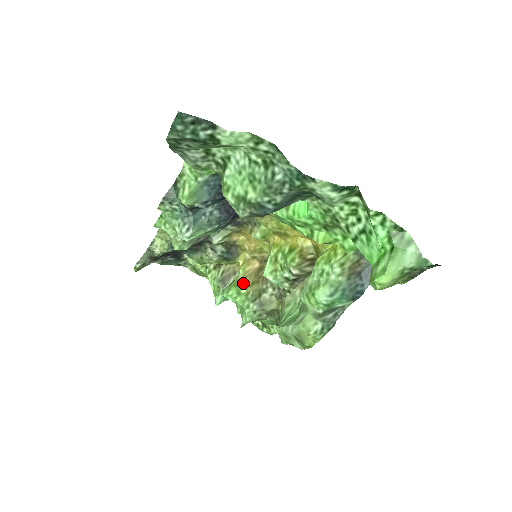
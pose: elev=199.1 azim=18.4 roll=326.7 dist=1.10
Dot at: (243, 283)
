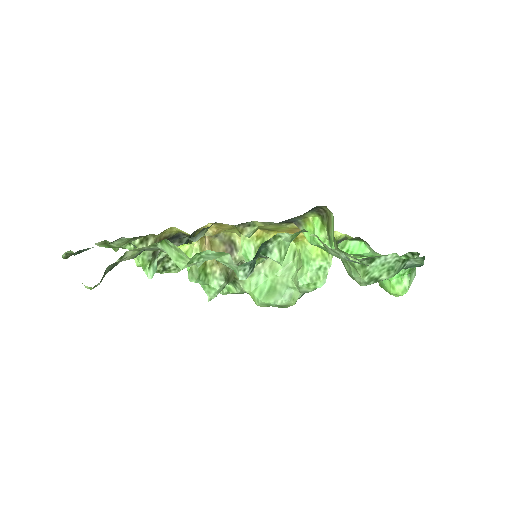
Dot at: (207, 264)
